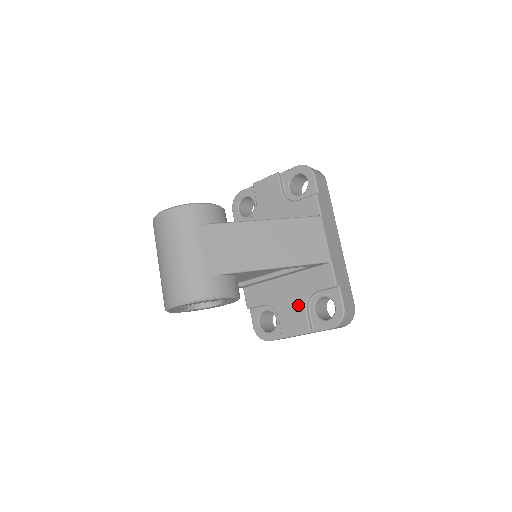
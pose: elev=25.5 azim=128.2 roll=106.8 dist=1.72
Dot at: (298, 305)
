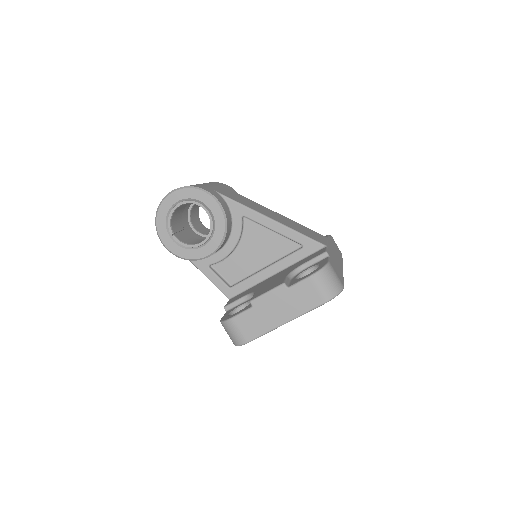
Dot at: (280, 277)
